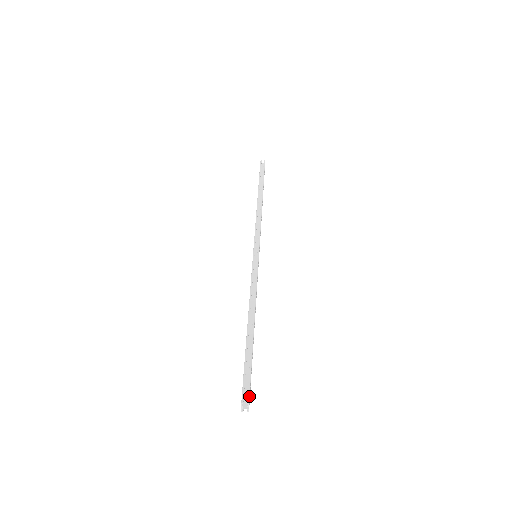
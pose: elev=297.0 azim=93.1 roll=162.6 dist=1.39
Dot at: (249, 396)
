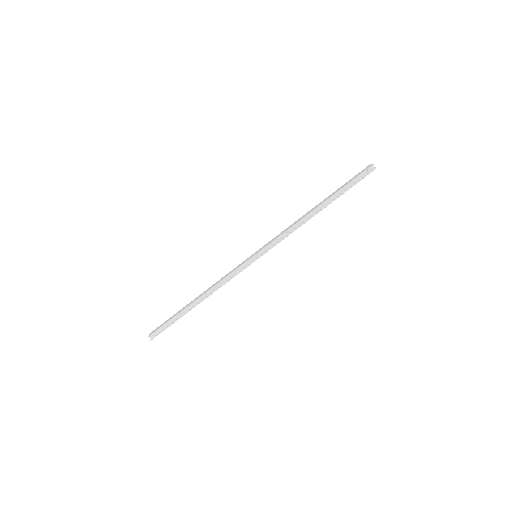
Dot at: occluded
